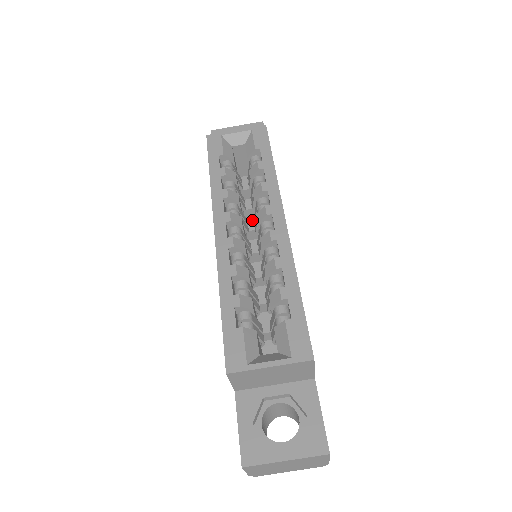
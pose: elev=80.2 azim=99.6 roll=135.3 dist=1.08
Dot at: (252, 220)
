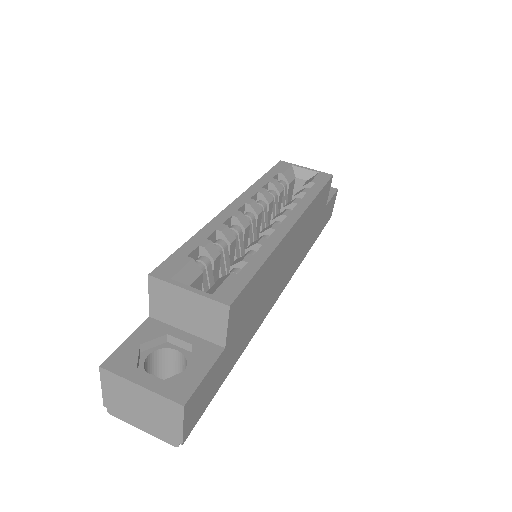
Dot at: occluded
